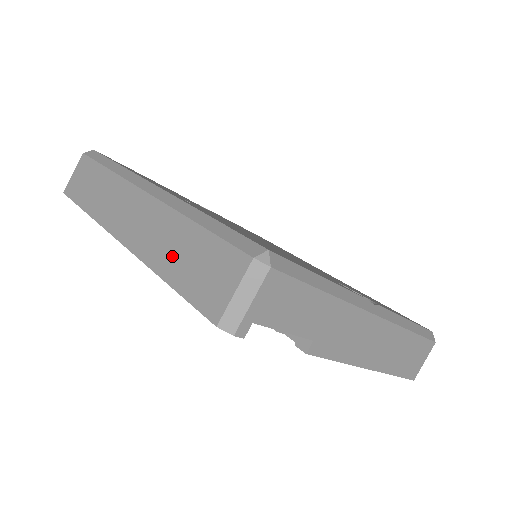
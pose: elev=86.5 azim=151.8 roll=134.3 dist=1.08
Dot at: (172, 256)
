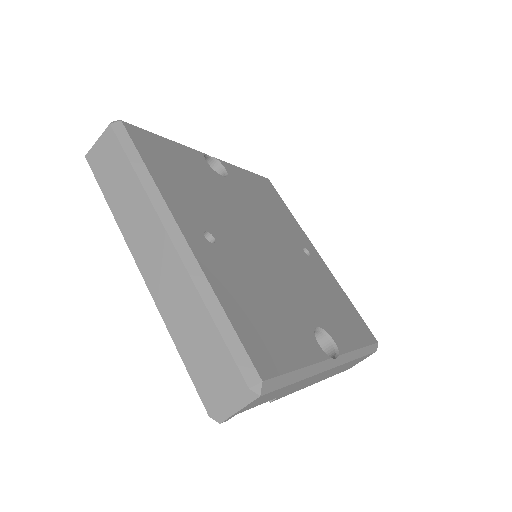
Dot at: (185, 329)
